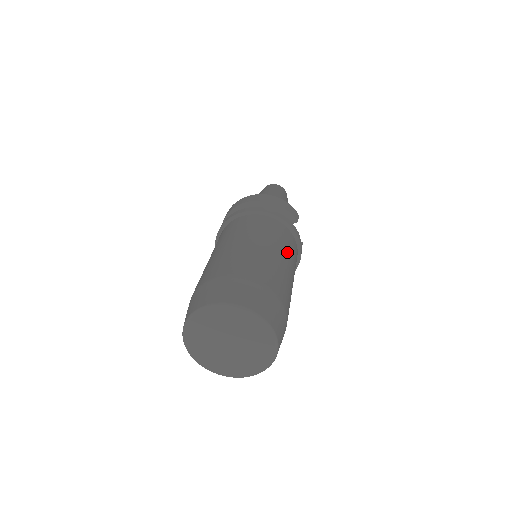
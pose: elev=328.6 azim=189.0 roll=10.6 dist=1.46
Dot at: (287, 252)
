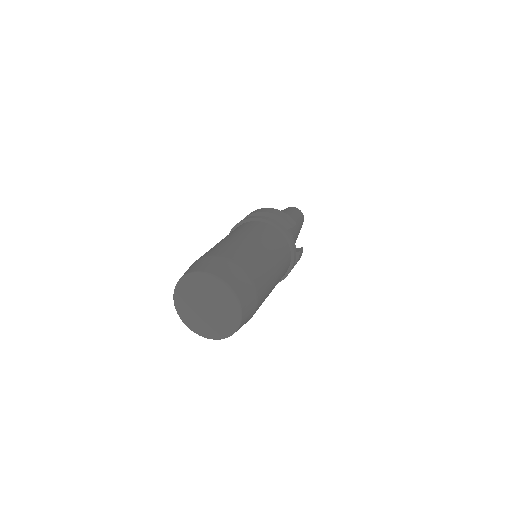
Dot at: (271, 246)
